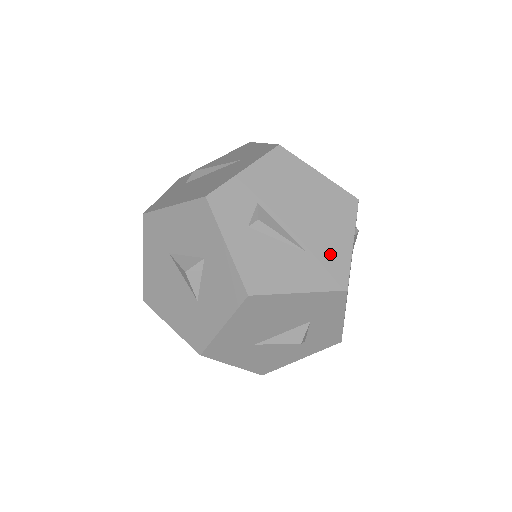
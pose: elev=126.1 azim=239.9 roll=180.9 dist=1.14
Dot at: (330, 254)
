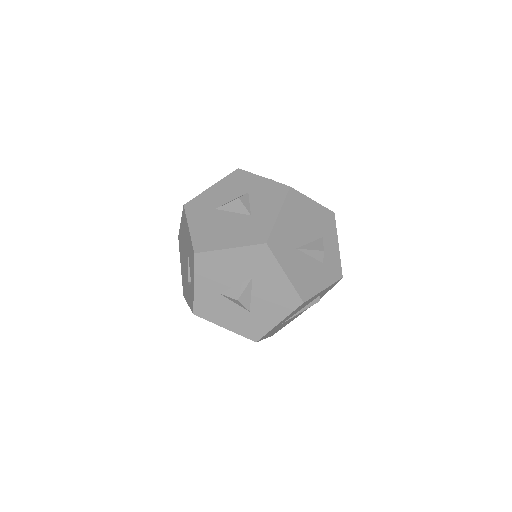
Dot at: occluded
